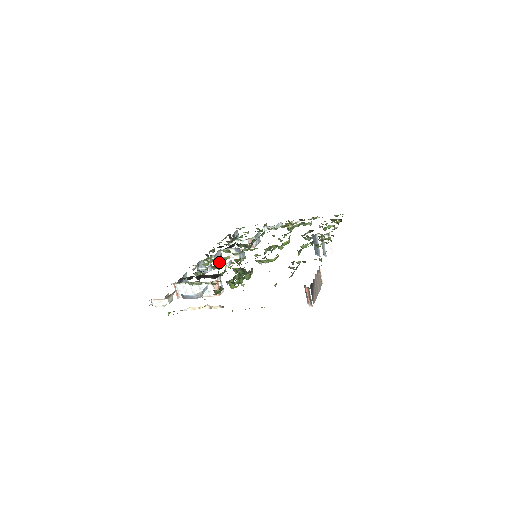
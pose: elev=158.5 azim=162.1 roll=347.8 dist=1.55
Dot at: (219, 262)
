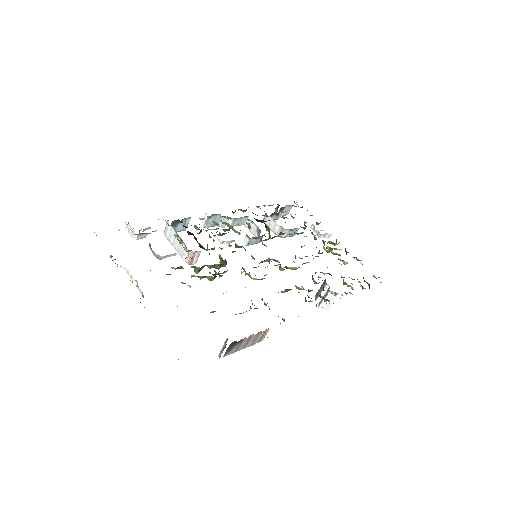
Dot at: (223, 233)
